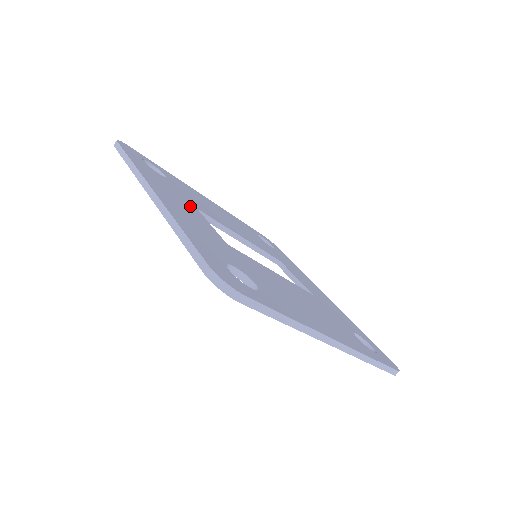
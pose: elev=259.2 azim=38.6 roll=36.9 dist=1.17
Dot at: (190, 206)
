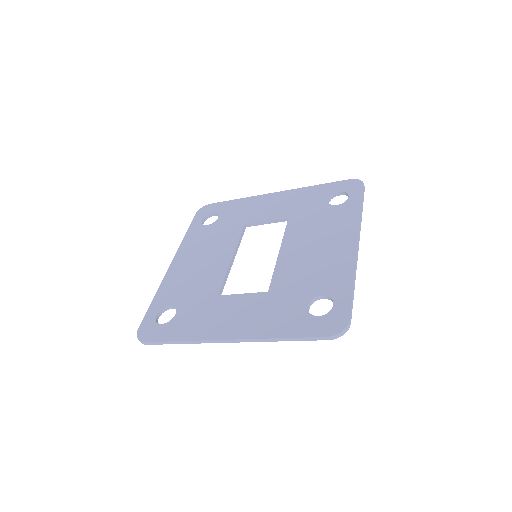
Dot at: (221, 303)
